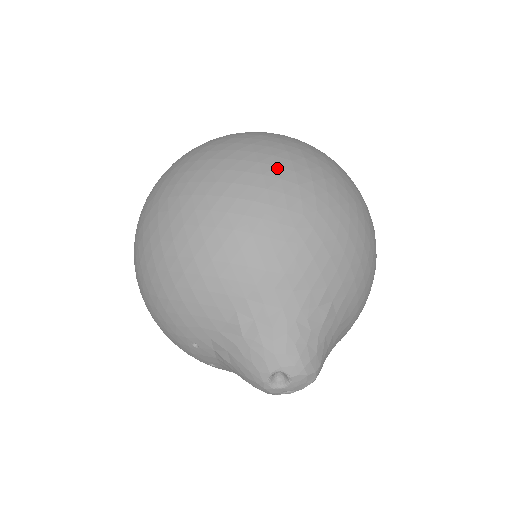
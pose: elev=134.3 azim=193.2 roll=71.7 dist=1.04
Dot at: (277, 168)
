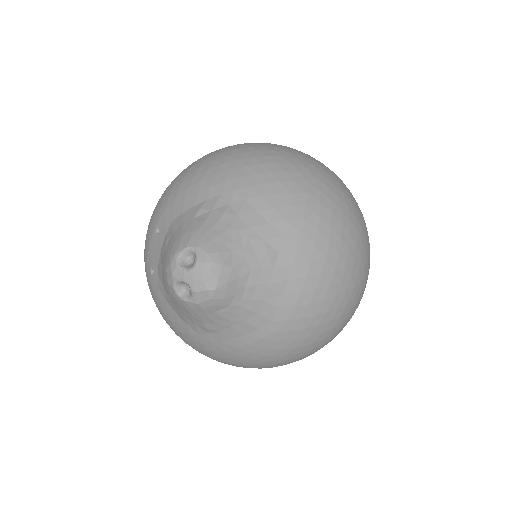
Dot at: (315, 162)
